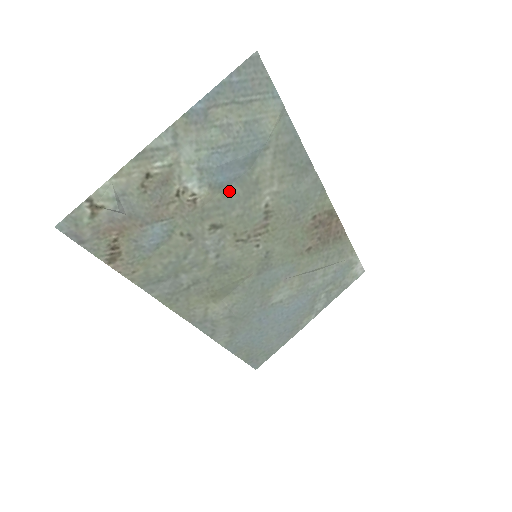
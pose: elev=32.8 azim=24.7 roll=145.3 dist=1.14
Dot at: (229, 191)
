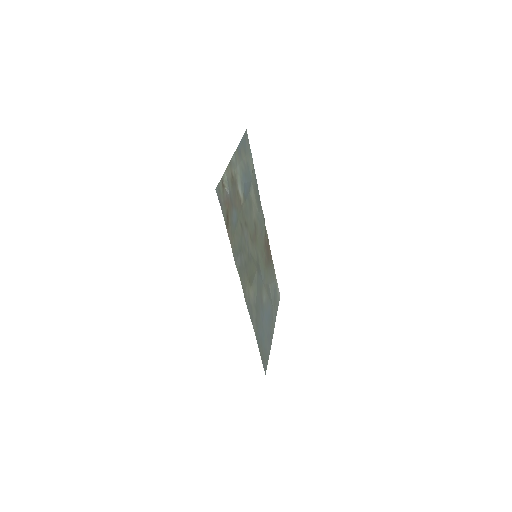
Dot at: (246, 202)
